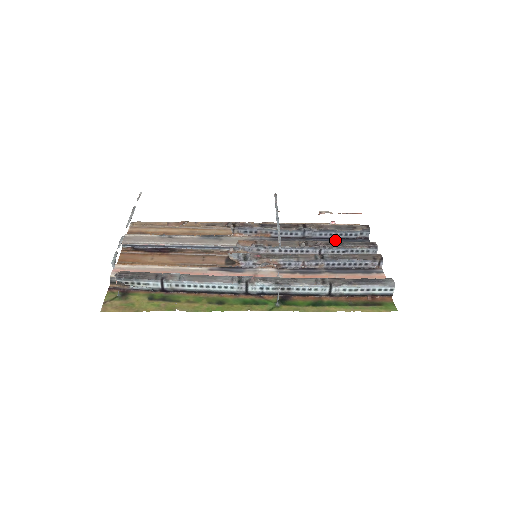
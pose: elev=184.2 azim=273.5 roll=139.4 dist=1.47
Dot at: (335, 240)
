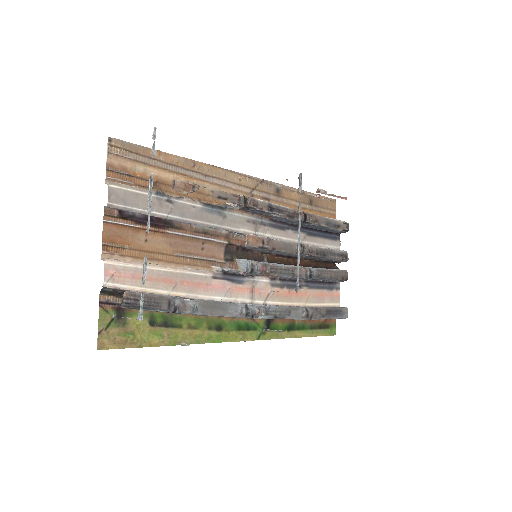
Dot at: (318, 233)
